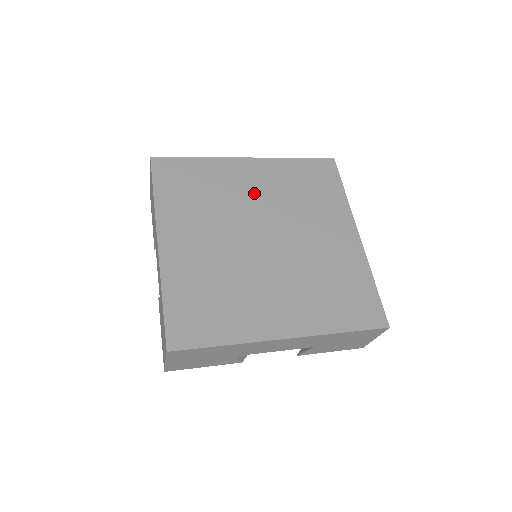
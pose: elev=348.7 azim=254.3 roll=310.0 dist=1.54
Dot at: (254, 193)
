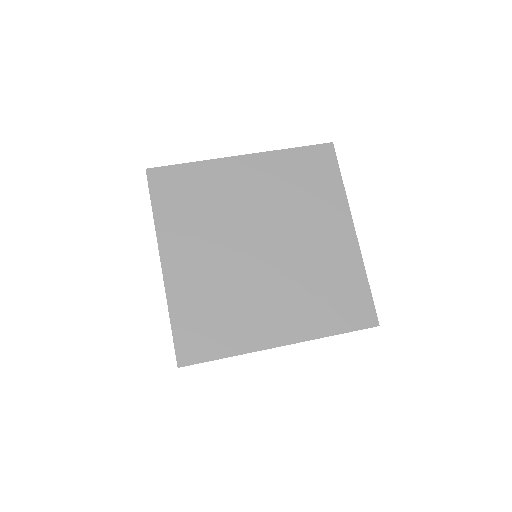
Dot at: (250, 197)
